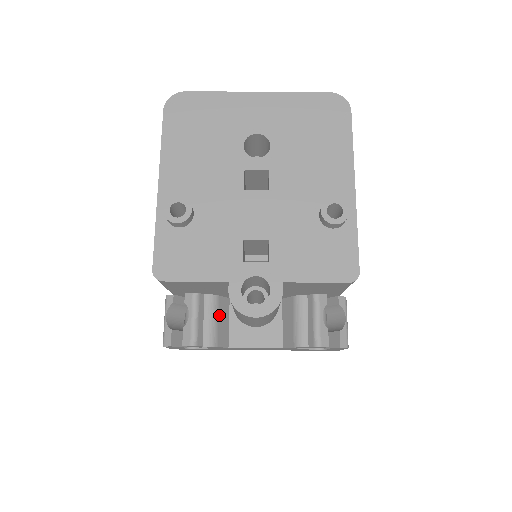
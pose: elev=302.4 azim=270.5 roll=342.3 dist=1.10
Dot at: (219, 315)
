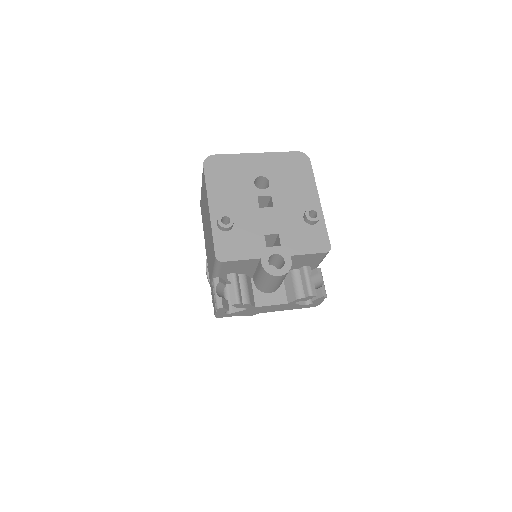
Dot at: (248, 286)
